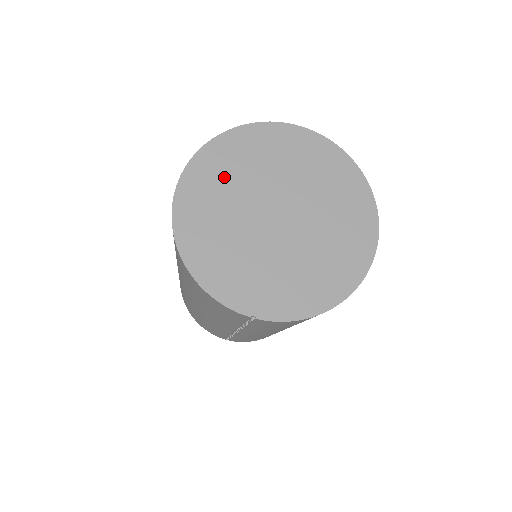
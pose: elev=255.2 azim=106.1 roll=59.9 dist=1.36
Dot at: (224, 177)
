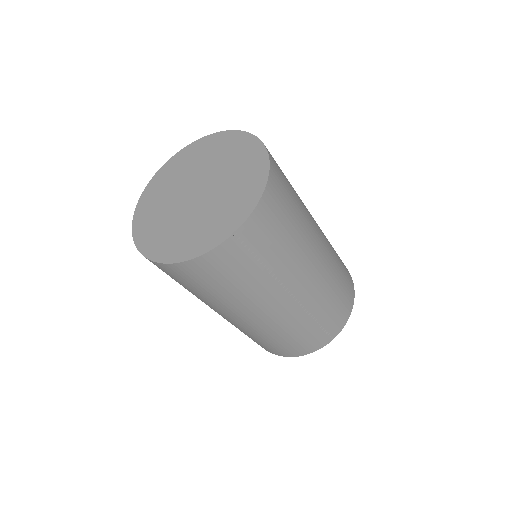
Dot at: (154, 217)
